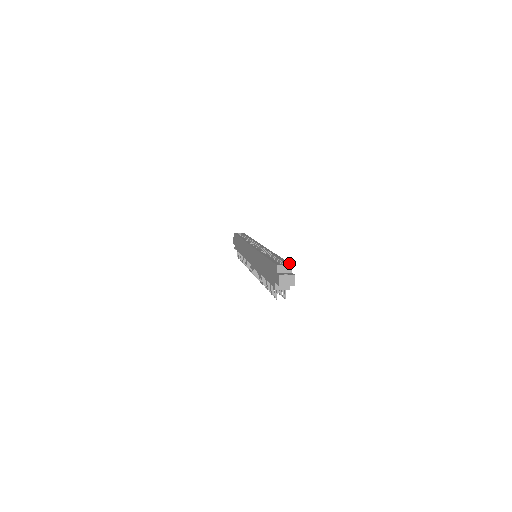
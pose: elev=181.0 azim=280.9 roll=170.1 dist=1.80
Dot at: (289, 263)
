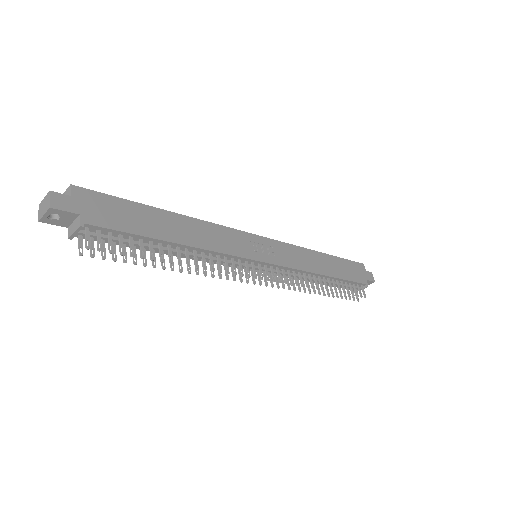
Dot at: (86, 189)
